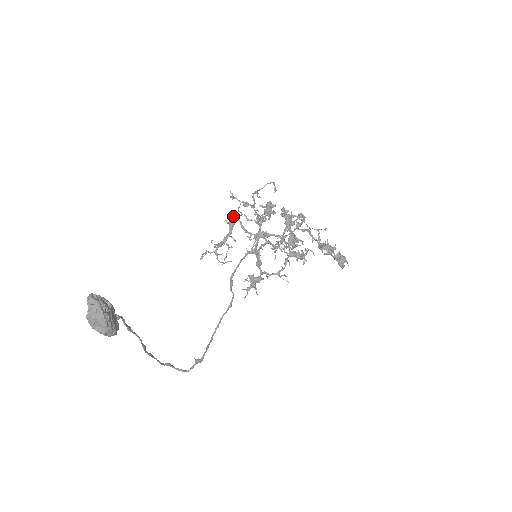
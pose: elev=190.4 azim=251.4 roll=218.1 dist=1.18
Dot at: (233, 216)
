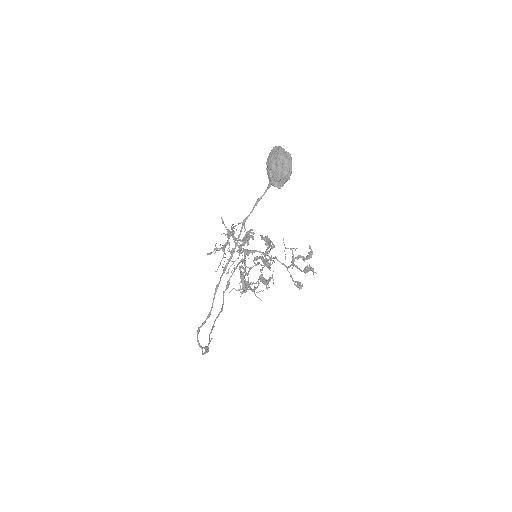
Dot at: occluded
